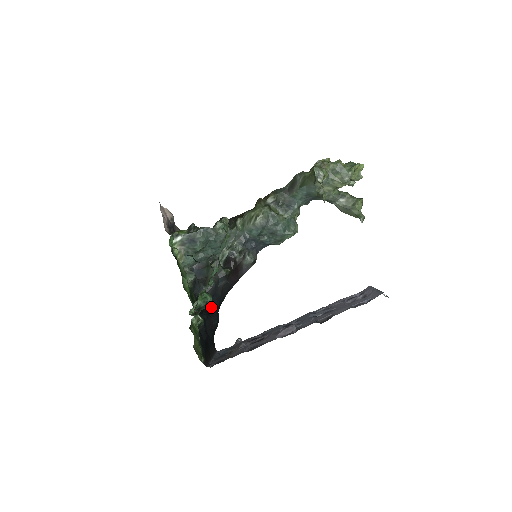
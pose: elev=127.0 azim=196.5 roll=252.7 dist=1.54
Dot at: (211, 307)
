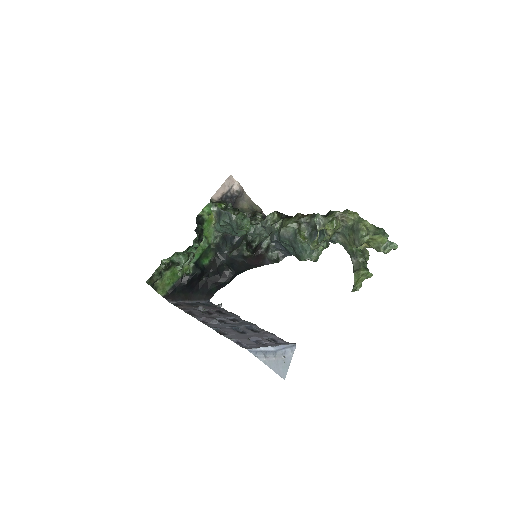
Dot at: (228, 270)
